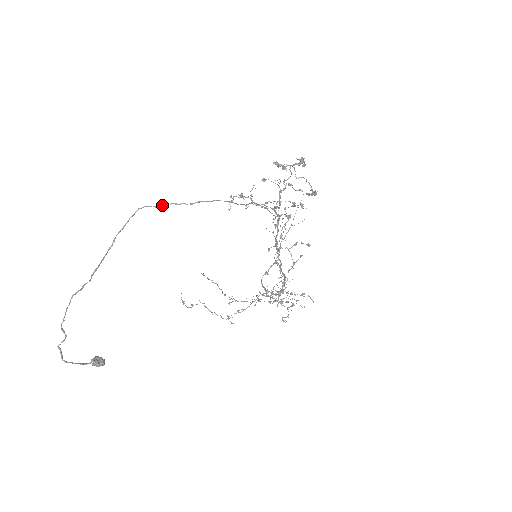
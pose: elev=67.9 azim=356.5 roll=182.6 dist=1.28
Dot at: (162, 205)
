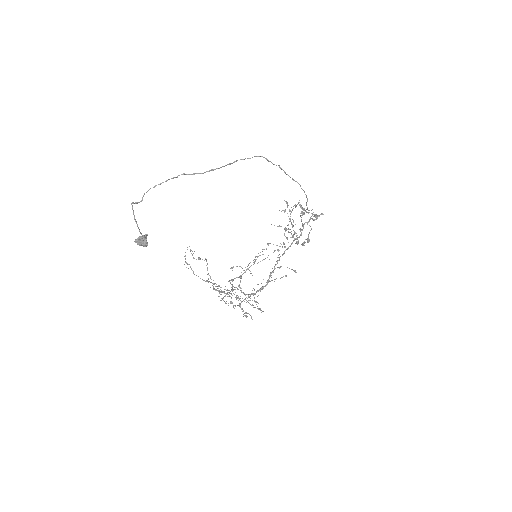
Dot at: (279, 165)
